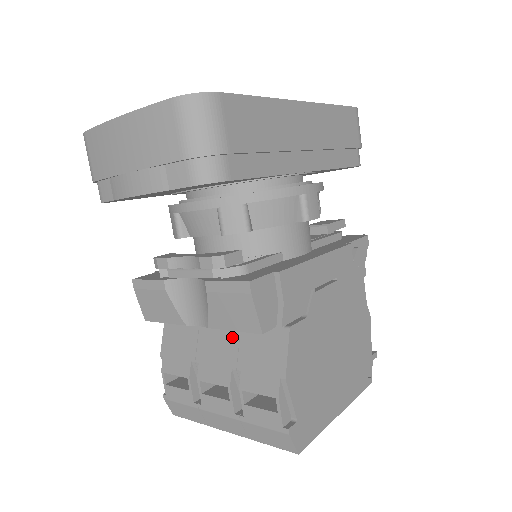
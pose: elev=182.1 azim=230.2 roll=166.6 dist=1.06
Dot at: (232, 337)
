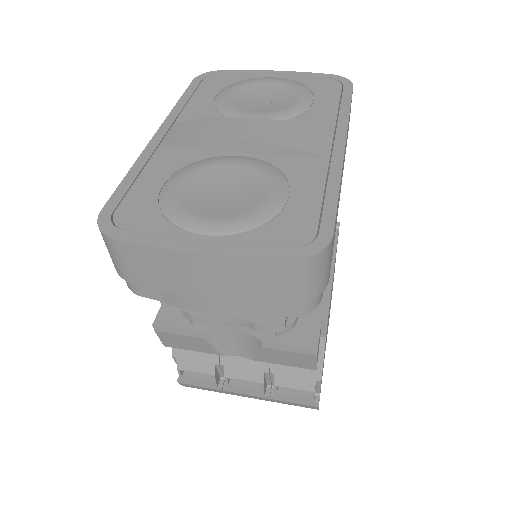
Dot at: occluded
